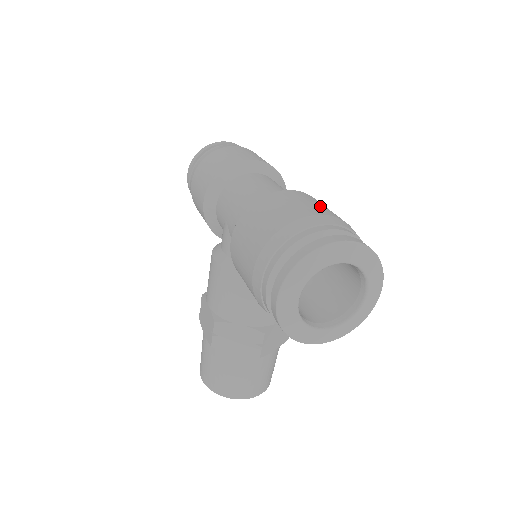
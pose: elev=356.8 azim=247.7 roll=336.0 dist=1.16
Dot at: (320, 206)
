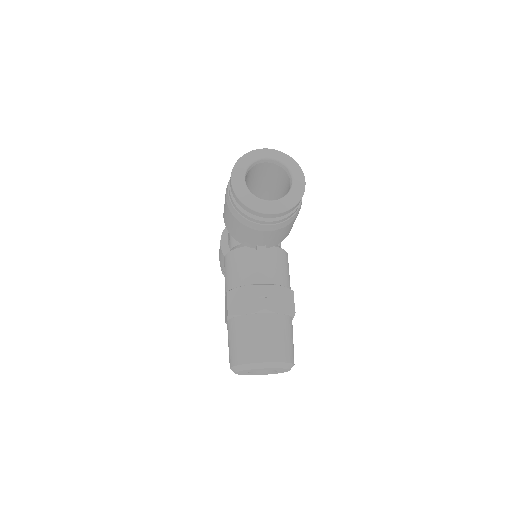
Dot at: occluded
